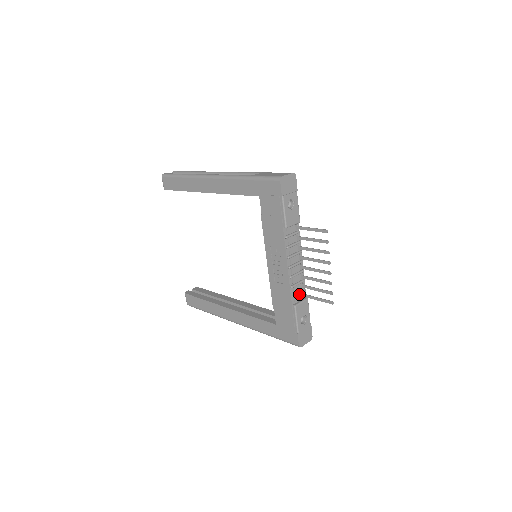
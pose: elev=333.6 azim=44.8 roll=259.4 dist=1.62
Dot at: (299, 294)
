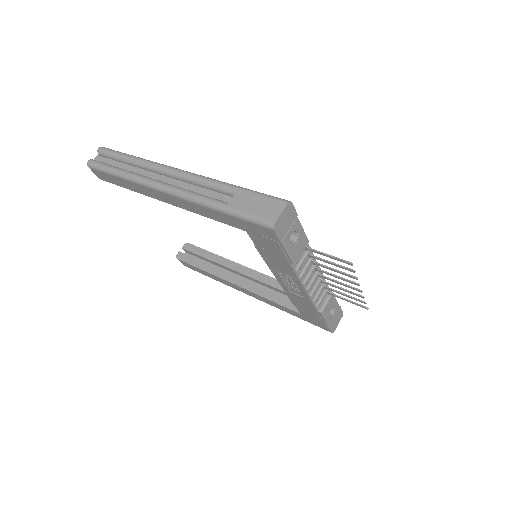
Dot at: (322, 296)
